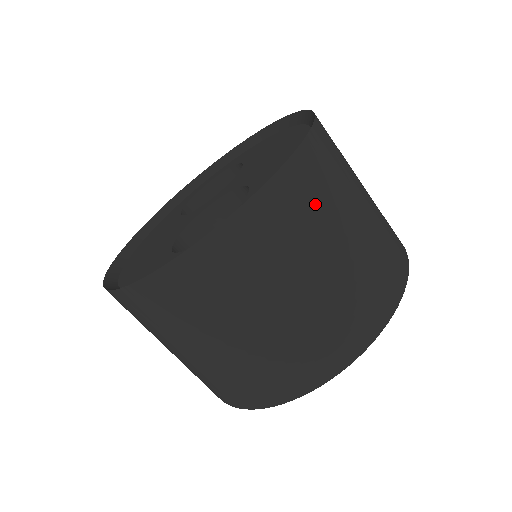
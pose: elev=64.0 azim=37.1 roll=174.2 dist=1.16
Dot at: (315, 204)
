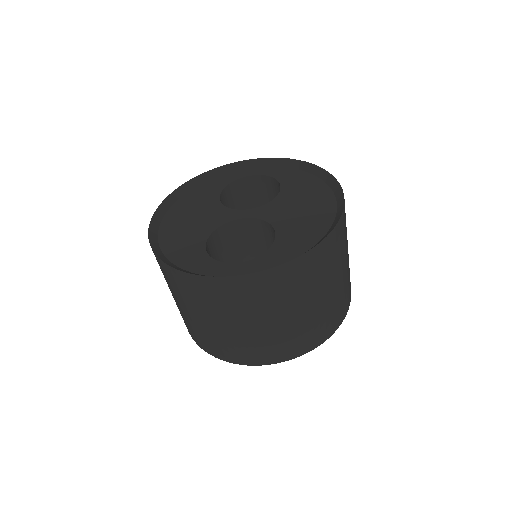
Dot at: (308, 279)
